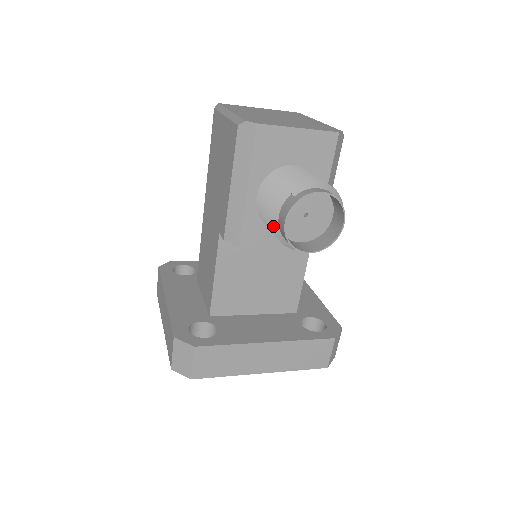
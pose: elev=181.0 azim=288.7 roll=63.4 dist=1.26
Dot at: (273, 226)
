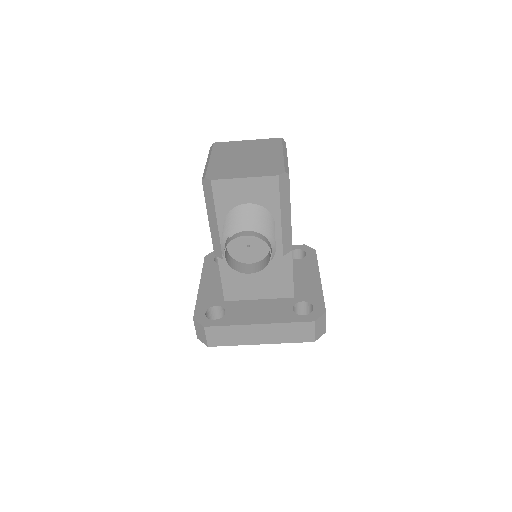
Dot at: occluded
